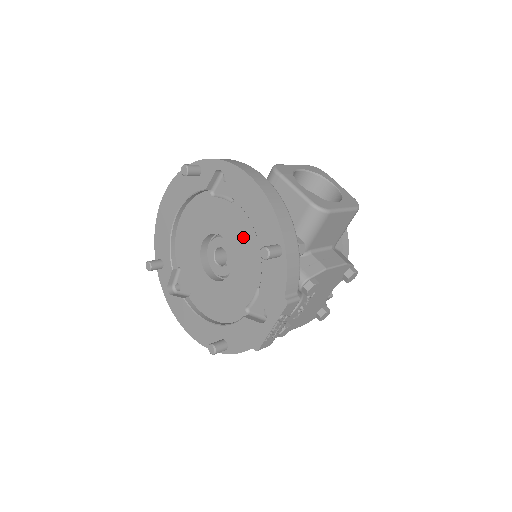
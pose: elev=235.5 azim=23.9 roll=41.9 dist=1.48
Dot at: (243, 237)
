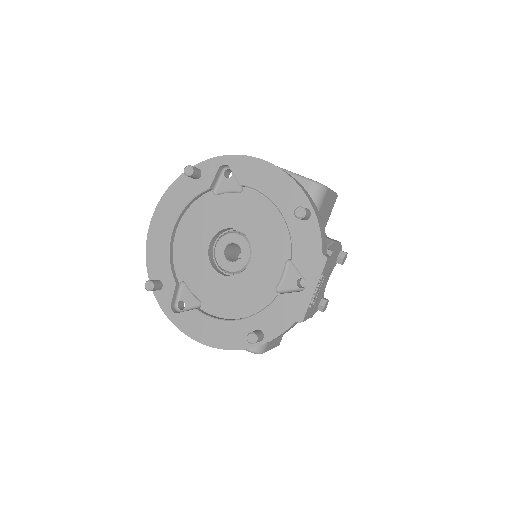
Dot at: (260, 220)
